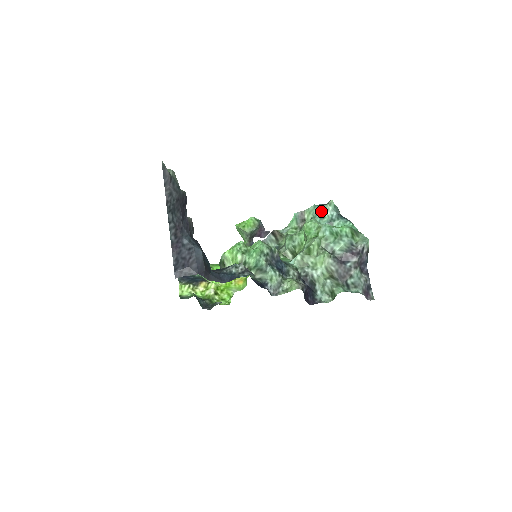
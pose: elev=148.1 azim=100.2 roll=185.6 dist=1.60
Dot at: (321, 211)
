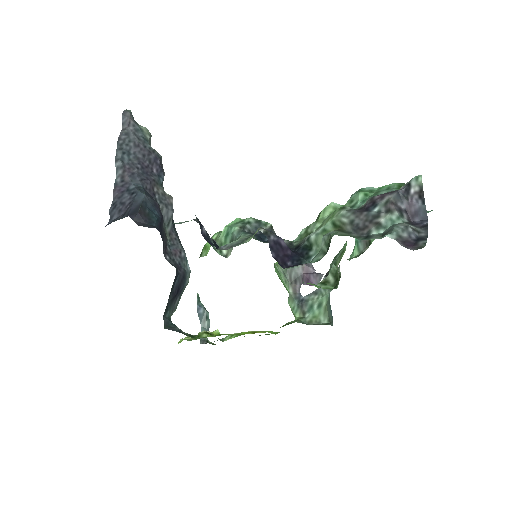
Dot at: occluded
